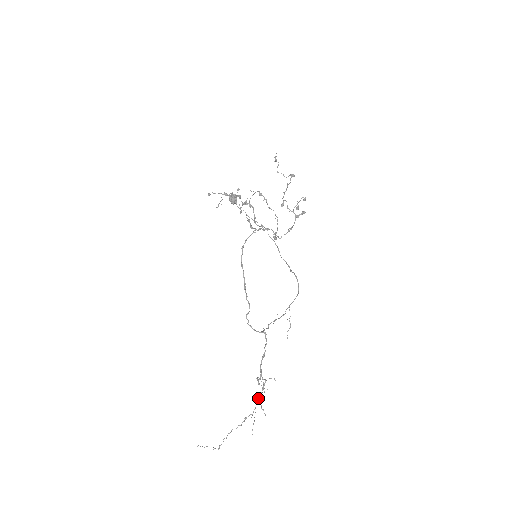
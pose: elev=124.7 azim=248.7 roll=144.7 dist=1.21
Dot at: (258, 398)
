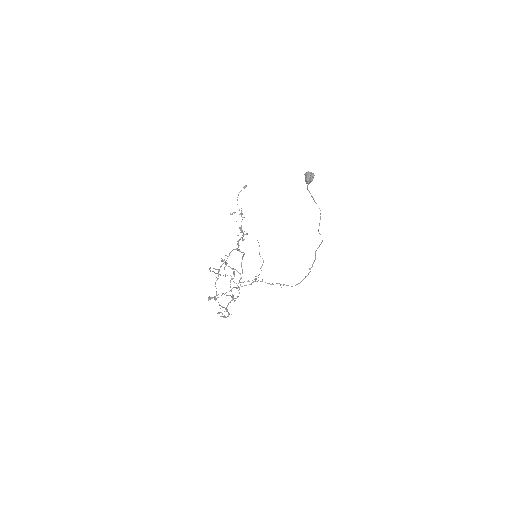
Dot at: (255, 278)
